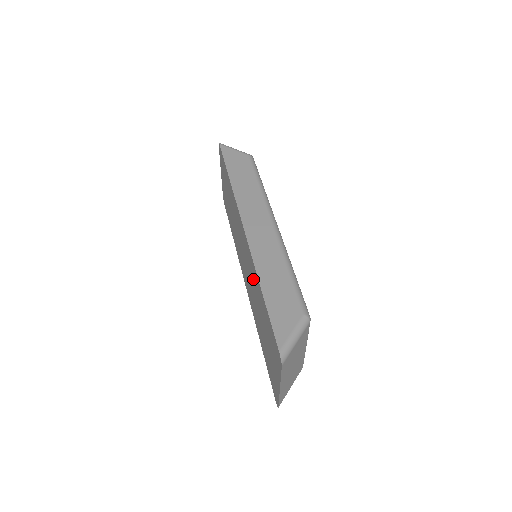
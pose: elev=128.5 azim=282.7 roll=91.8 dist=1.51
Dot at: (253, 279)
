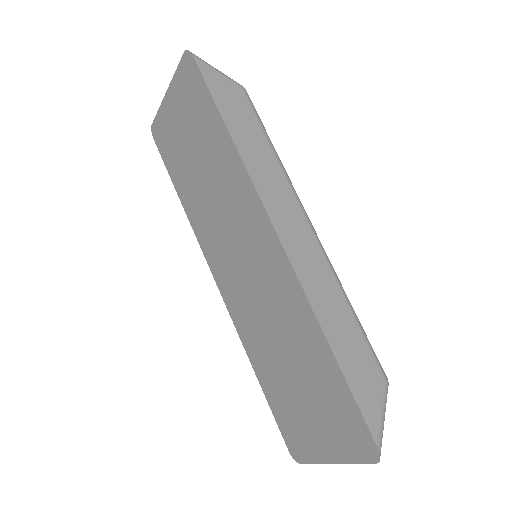
Dot at: (284, 310)
